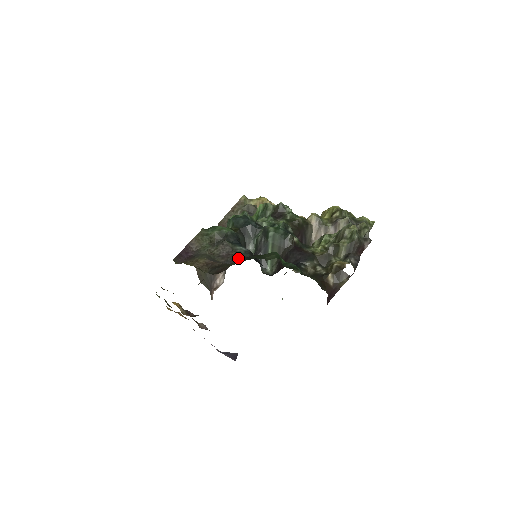
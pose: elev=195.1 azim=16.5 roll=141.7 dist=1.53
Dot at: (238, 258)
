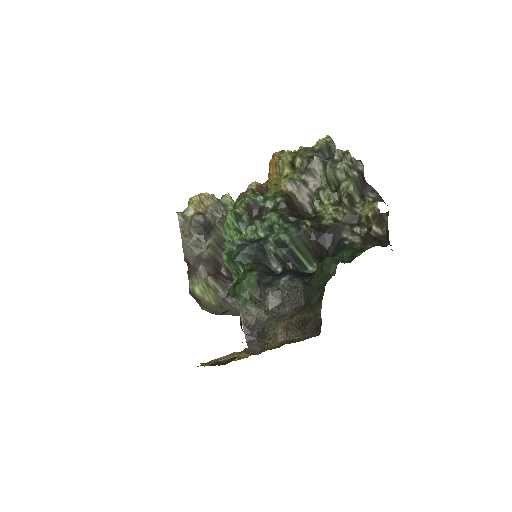
Dot at: (299, 294)
